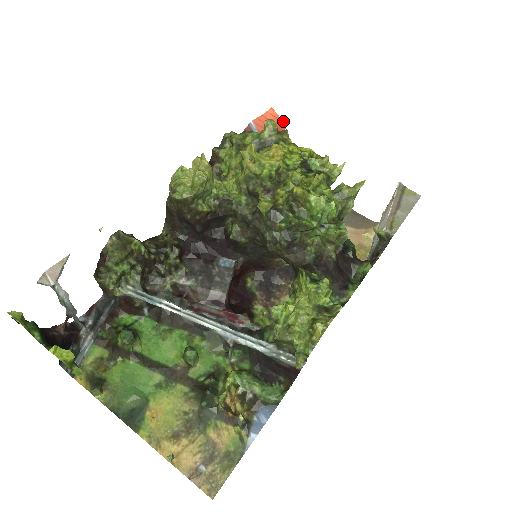
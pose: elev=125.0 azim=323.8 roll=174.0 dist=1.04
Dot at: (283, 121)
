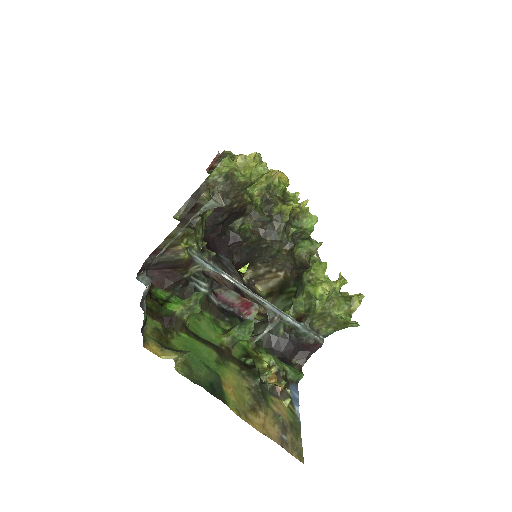
Dot at: occluded
